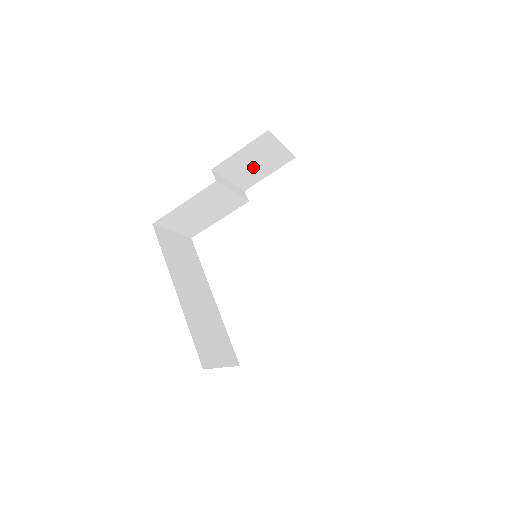
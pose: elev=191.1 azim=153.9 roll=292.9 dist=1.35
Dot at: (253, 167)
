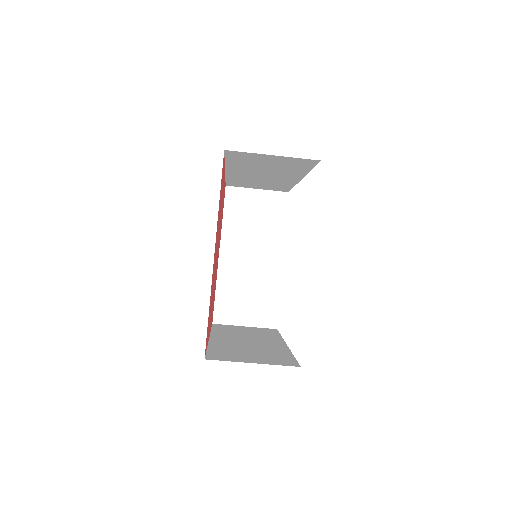
Dot at: (258, 224)
